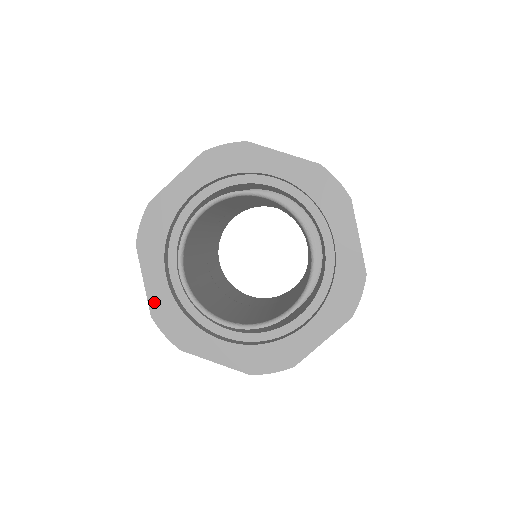
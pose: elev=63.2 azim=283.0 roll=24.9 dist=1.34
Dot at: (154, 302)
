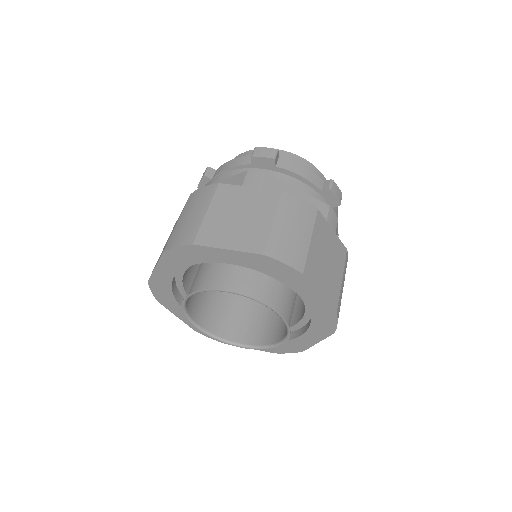
Dot at: (155, 279)
